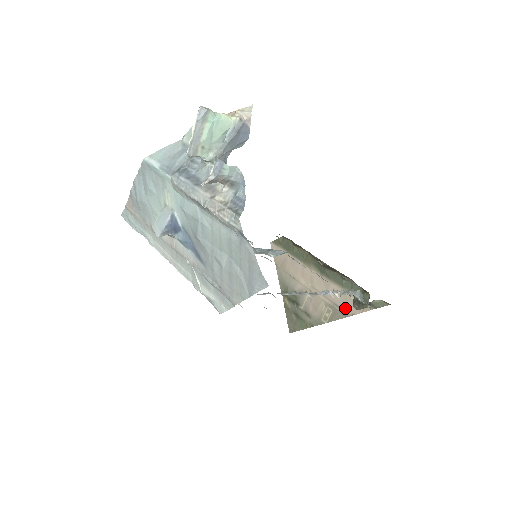
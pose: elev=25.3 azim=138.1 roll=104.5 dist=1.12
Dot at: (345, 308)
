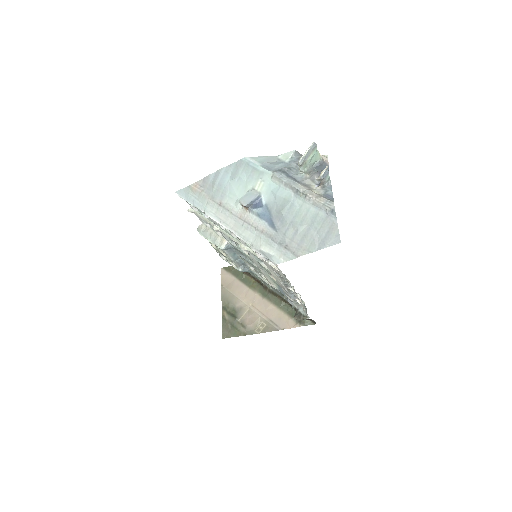
Dot at: (278, 324)
